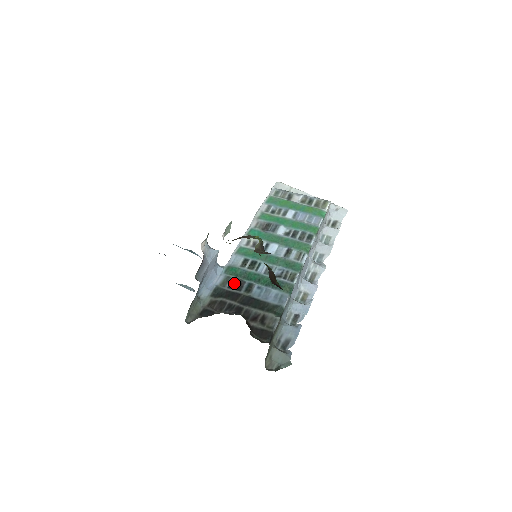
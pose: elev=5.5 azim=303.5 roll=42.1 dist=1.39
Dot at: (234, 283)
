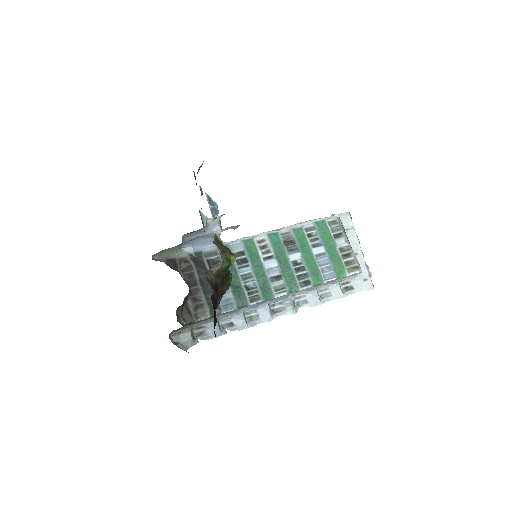
Dot at: (214, 261)
